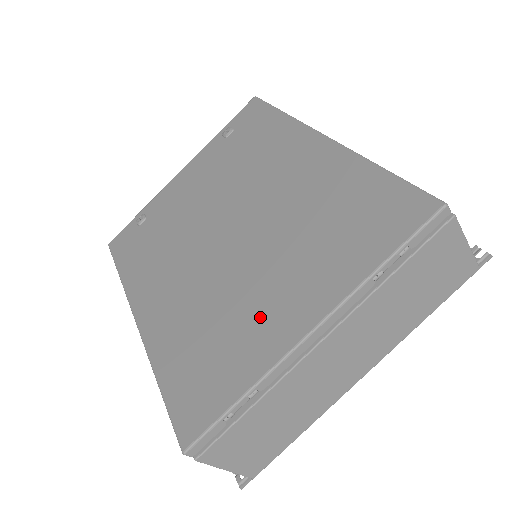
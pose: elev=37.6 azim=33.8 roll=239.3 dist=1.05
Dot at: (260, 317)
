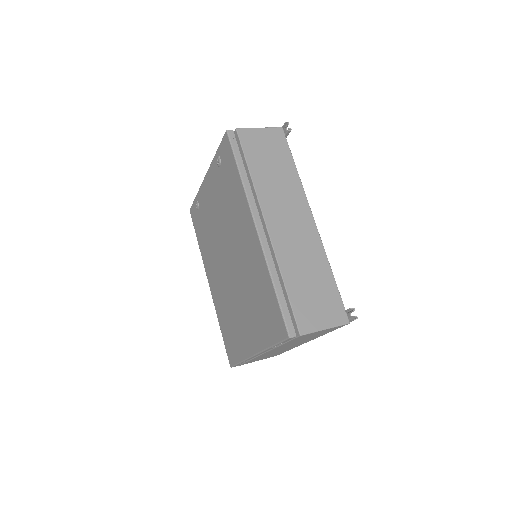
Dot at: (242, 331)
